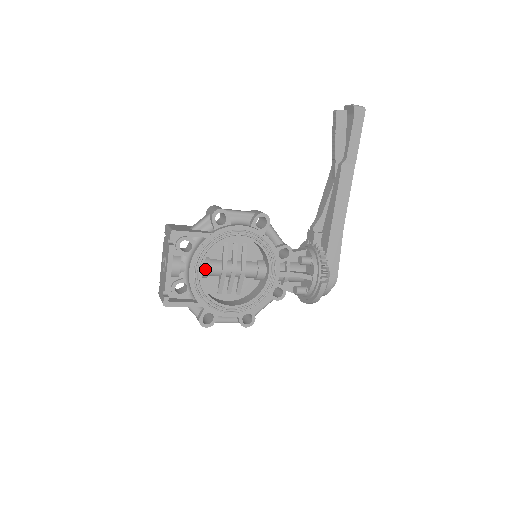
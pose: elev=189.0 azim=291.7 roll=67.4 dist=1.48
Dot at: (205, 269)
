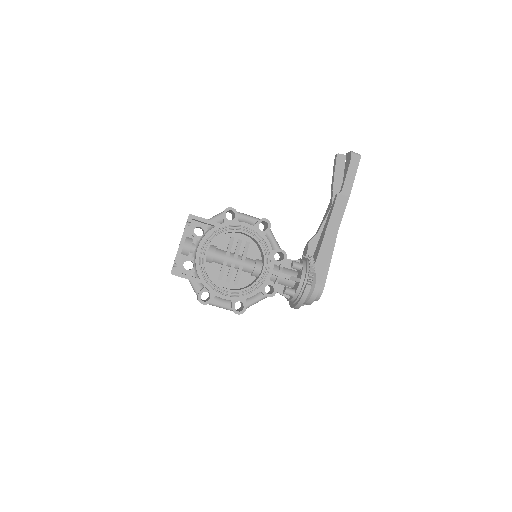
Dot at: (211, 253)
